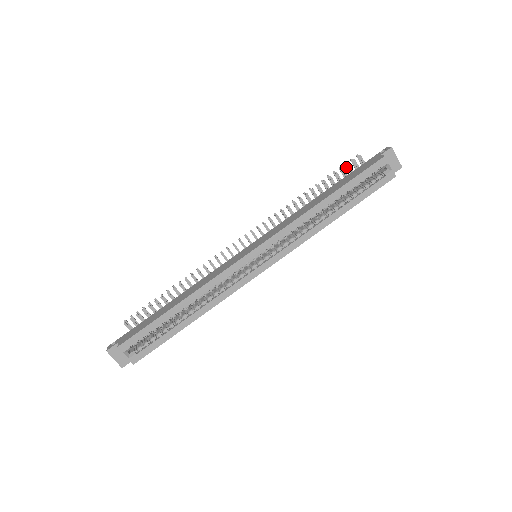
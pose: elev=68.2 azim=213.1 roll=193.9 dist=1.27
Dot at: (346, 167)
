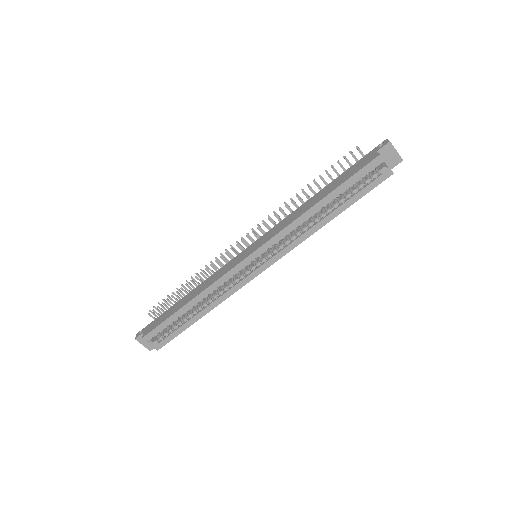
Dot at: occluded
